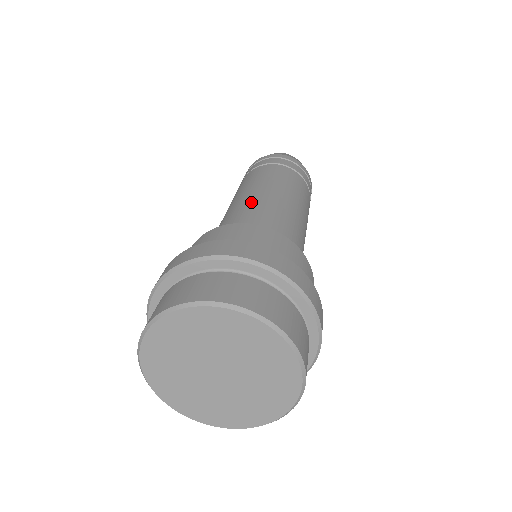
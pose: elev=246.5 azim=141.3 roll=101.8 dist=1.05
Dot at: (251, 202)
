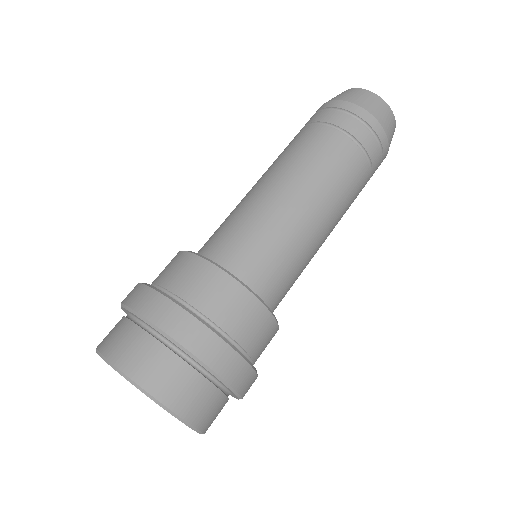
Dot at: (299, 234)
